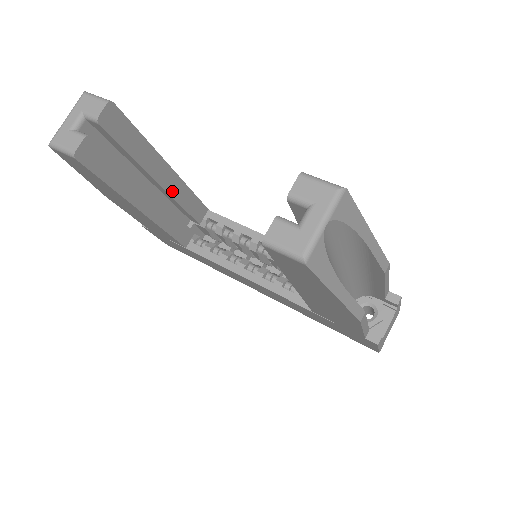
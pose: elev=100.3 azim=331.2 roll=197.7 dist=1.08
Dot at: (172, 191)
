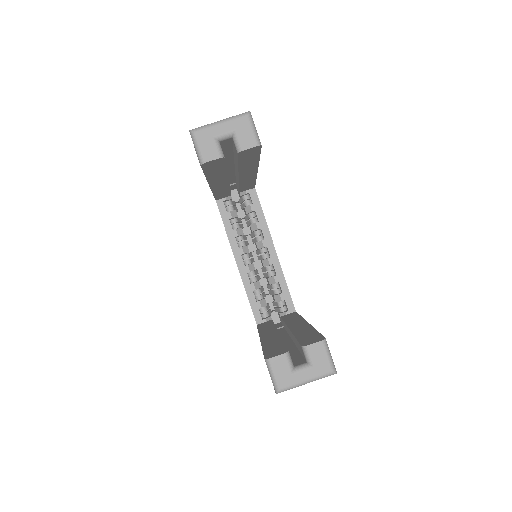
Dot at: (243, 179)
